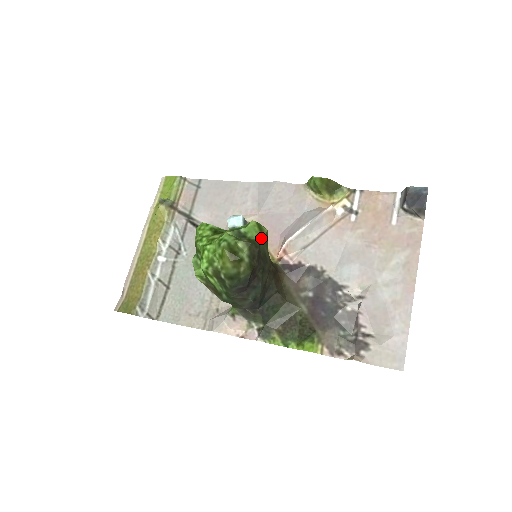
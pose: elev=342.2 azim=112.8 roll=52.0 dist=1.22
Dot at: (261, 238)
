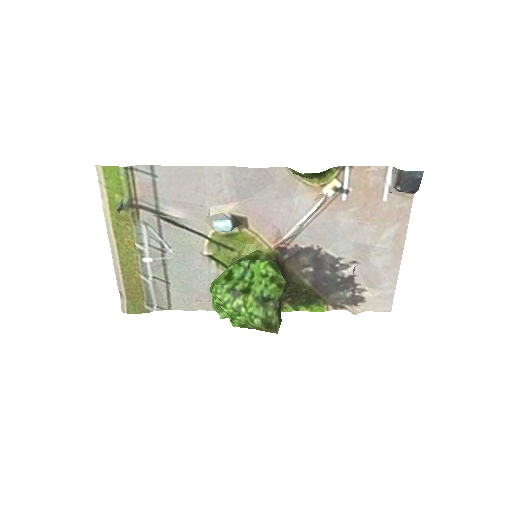
Dot at: (282, 291)
